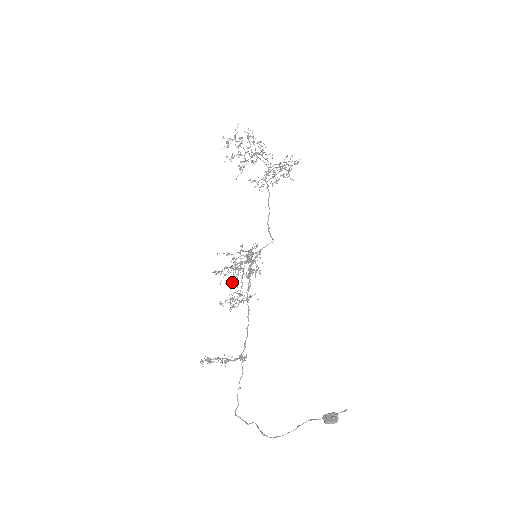
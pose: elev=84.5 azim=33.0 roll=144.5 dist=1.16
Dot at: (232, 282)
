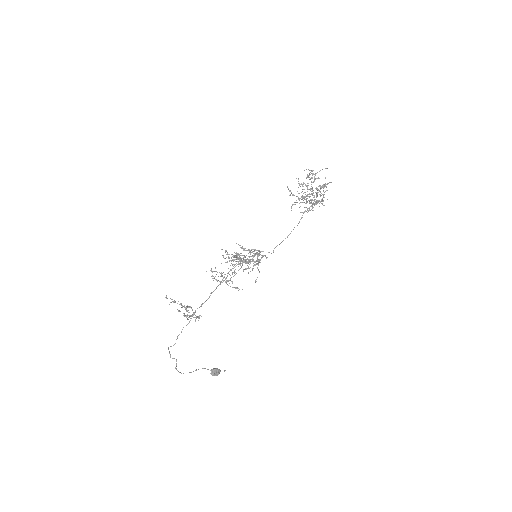
Dot at: occluded
